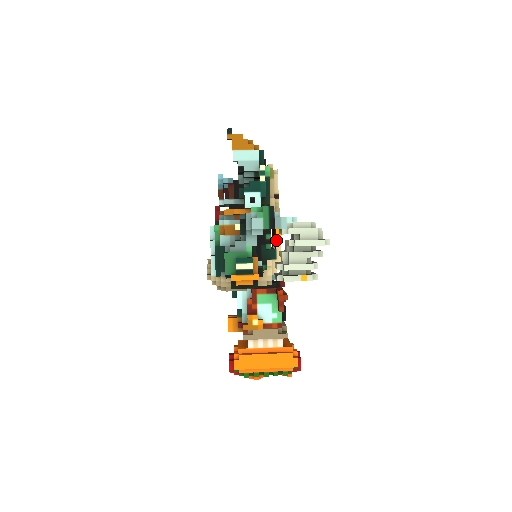
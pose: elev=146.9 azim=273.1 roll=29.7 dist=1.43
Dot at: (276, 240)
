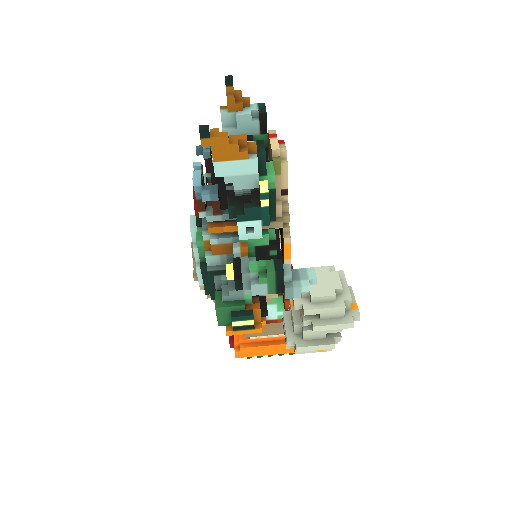
Dot at: (284, 255)
